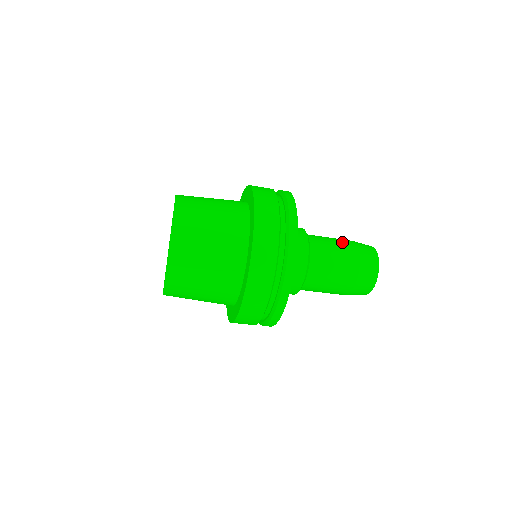
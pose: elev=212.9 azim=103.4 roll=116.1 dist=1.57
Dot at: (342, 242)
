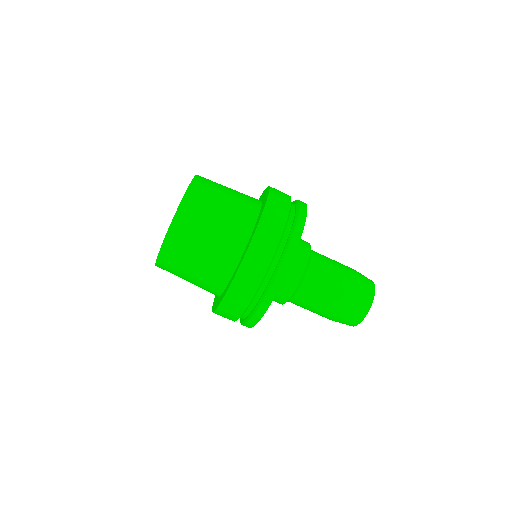
Dot at: (342, 264)
